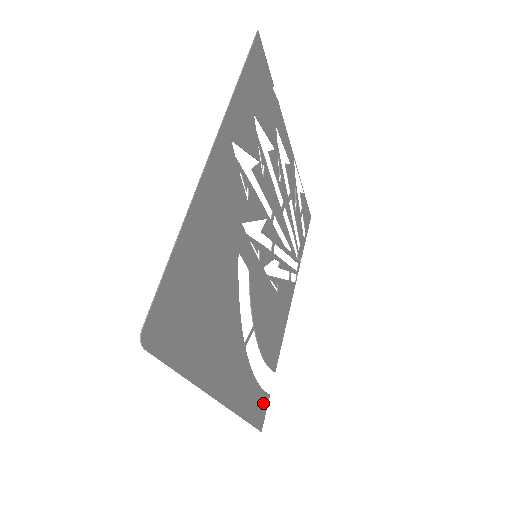
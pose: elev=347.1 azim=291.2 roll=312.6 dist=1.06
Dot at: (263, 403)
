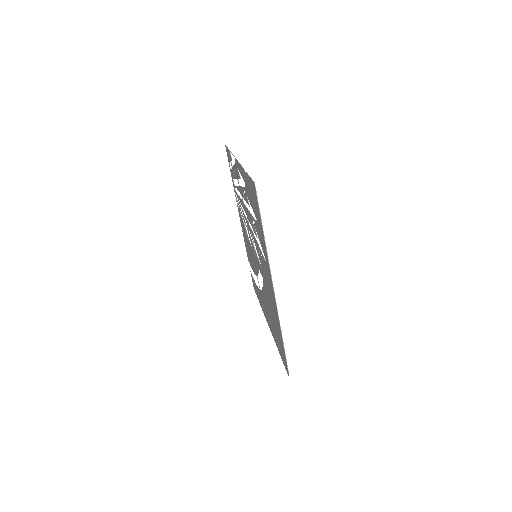
Dot at: (253, 281)
